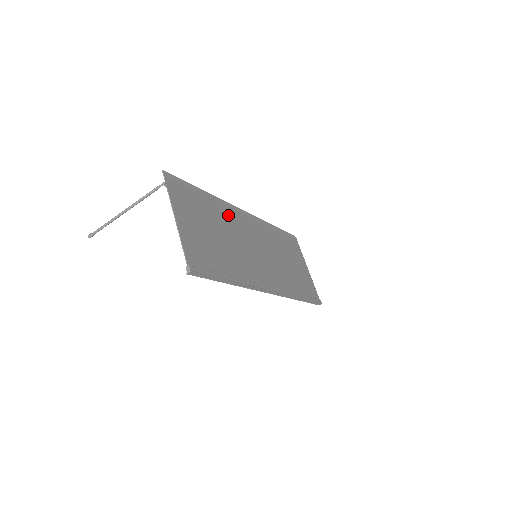
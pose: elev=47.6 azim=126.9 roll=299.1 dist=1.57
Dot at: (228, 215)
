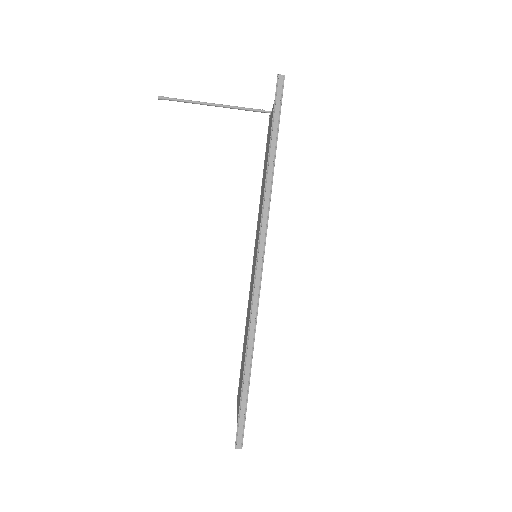
Dot at: occluded
